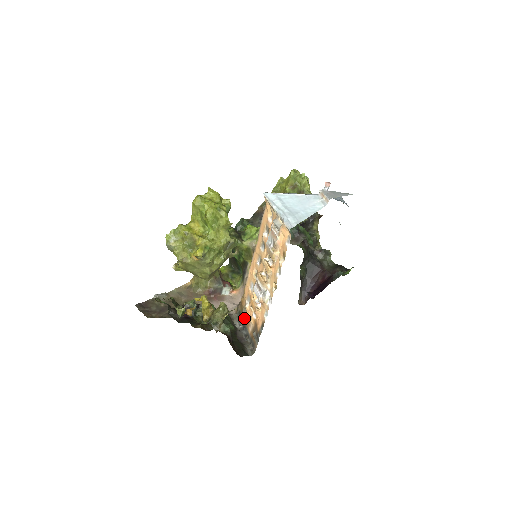
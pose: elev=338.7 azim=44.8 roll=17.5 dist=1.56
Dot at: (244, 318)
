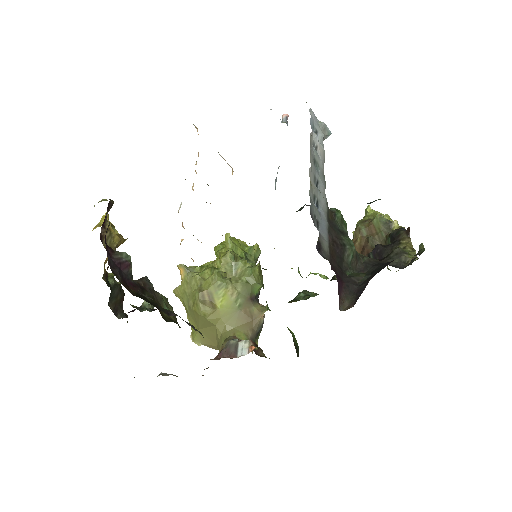
Dot at: occluded
